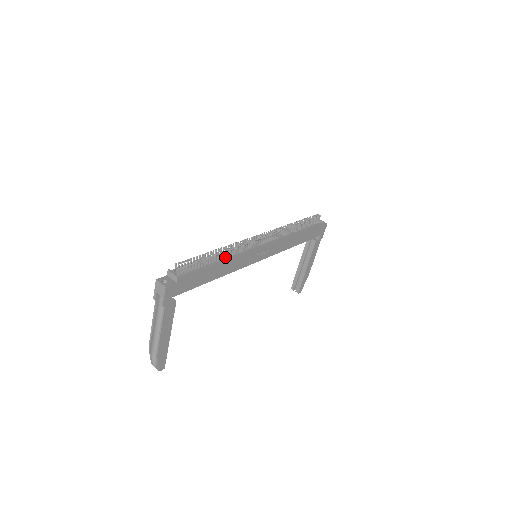
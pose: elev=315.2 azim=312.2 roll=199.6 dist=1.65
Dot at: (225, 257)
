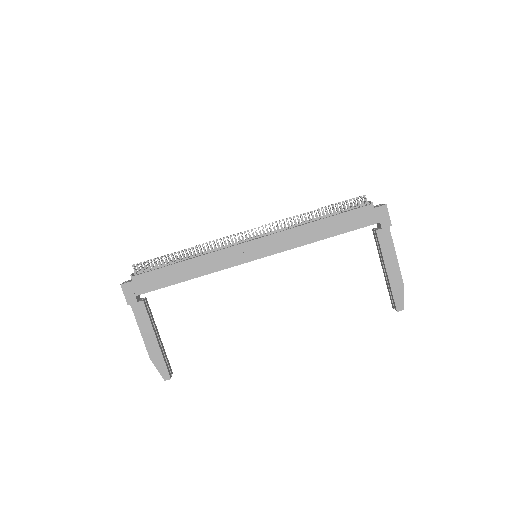
Dot at: (194, 256)
